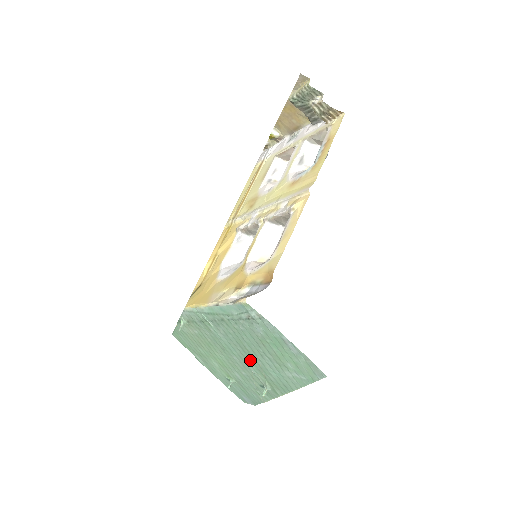
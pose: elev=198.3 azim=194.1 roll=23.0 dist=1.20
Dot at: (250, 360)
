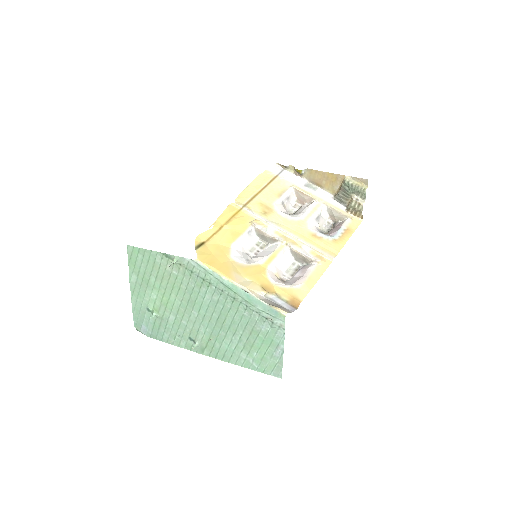
Dot at: (213, 326)
